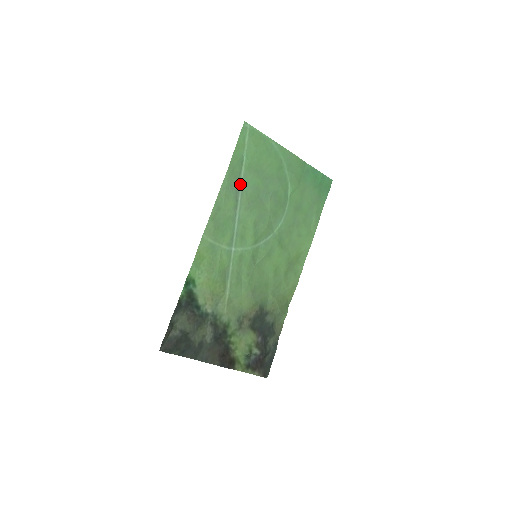
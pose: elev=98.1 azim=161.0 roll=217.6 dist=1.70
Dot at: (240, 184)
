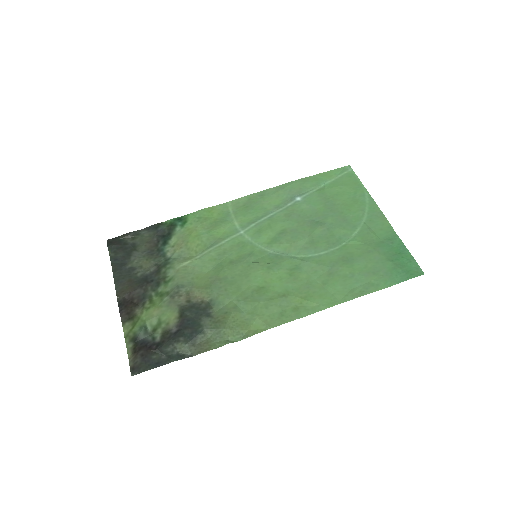
Dot at: (300, 197)
